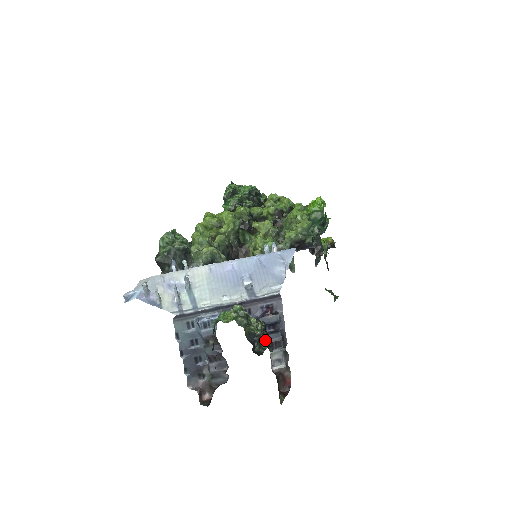
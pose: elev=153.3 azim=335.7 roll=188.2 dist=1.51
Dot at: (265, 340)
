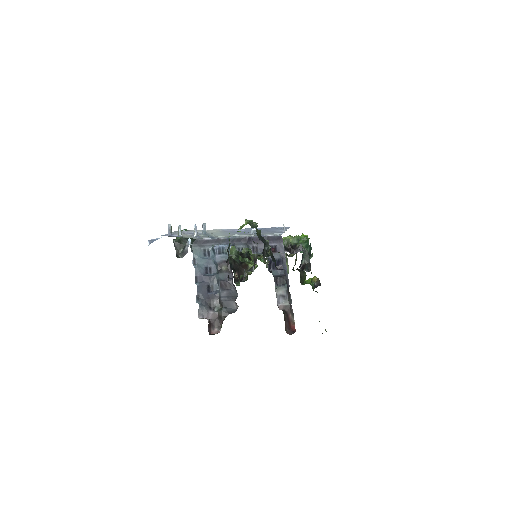
Dot at: (272, 257)
